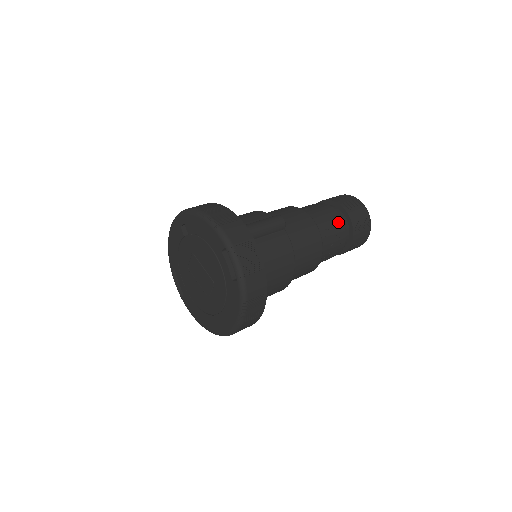
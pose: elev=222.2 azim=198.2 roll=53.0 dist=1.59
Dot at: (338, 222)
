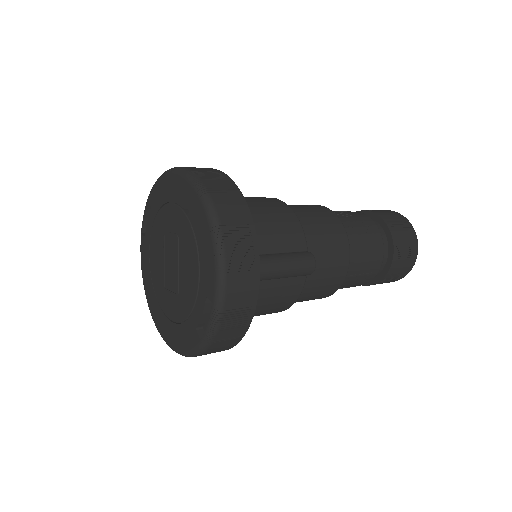
Dot at: (374, 269)
